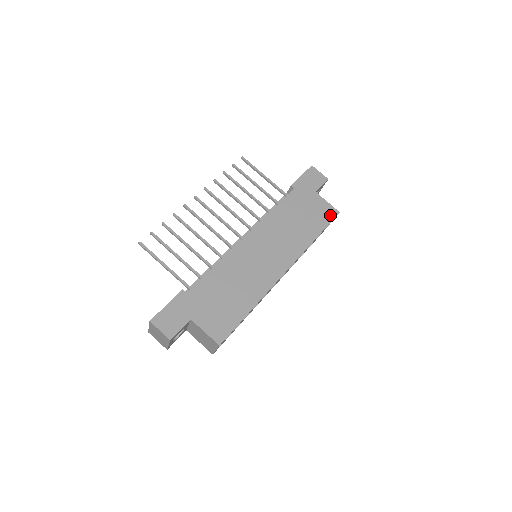
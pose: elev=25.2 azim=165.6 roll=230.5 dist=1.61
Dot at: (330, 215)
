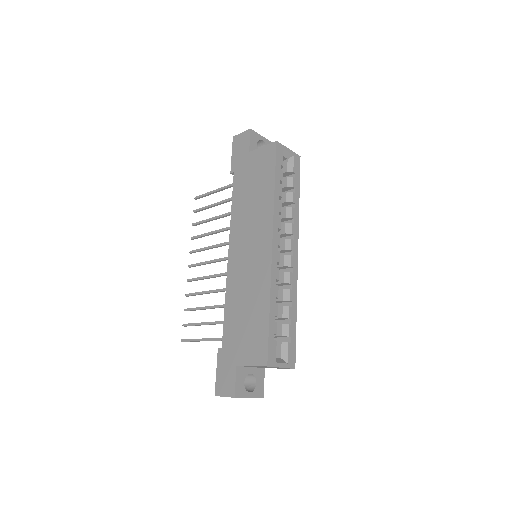
Dot at: (271, 154)
